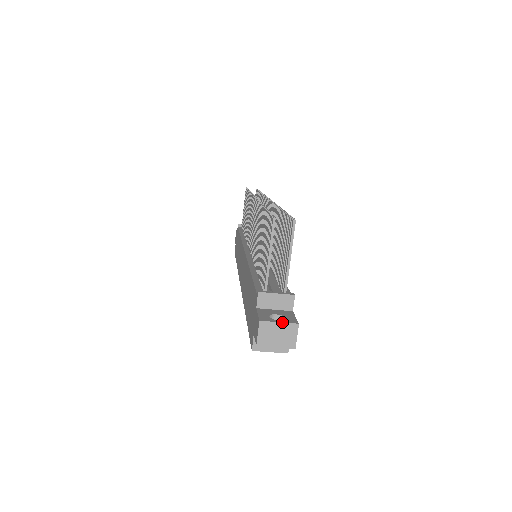
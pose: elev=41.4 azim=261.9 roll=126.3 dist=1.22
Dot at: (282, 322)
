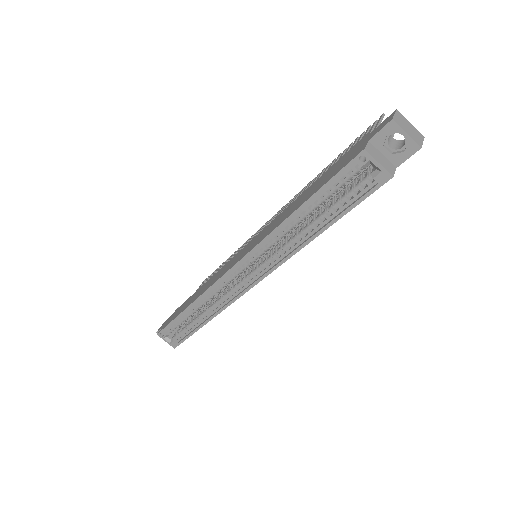
Dot at: occluded
